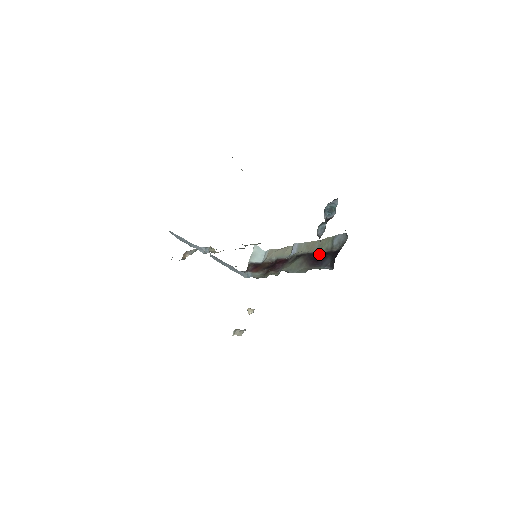
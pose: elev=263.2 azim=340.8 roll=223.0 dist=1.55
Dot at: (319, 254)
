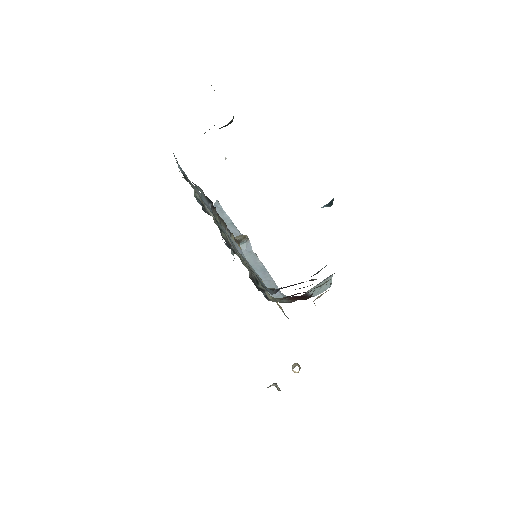
Dot at: occluded
